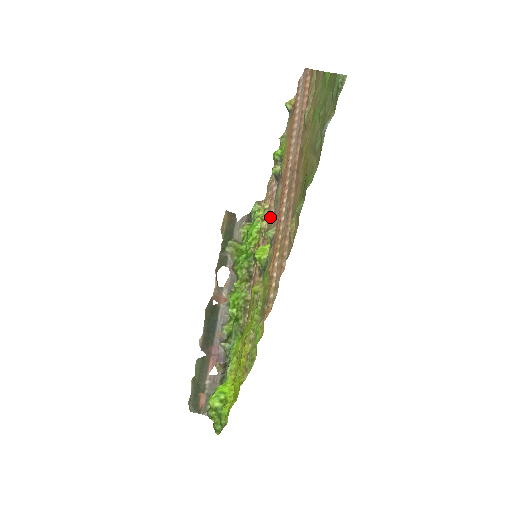
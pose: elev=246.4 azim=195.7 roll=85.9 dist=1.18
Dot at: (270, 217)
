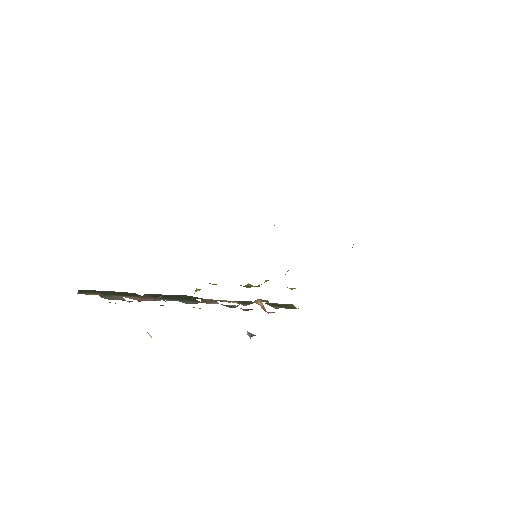
Dot at: occluded
